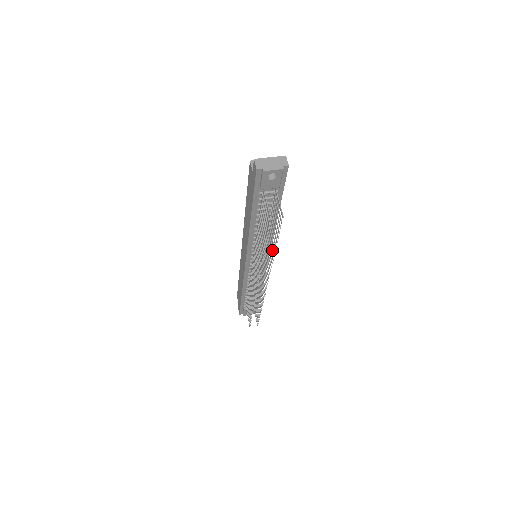
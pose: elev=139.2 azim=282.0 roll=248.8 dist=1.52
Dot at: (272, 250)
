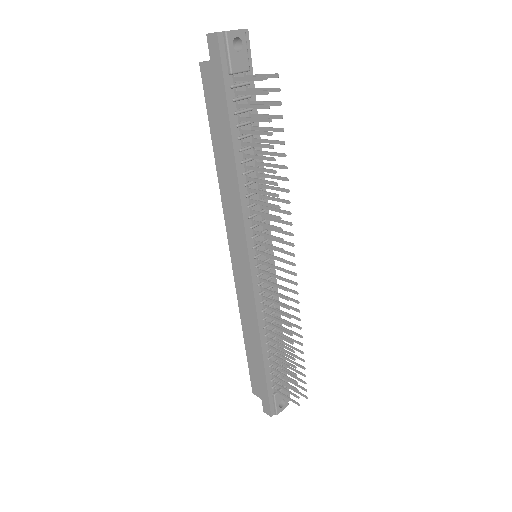
Dot at: (280, 178)
